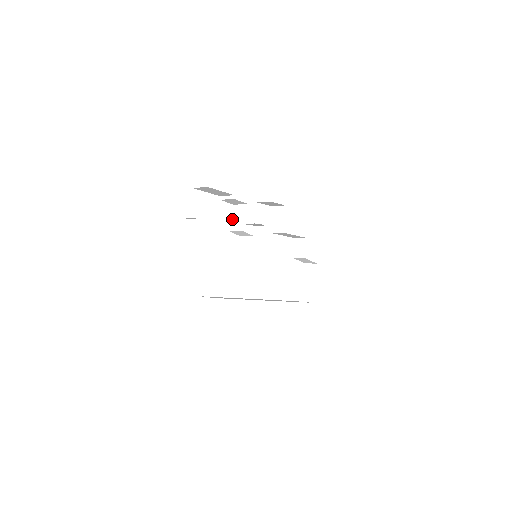
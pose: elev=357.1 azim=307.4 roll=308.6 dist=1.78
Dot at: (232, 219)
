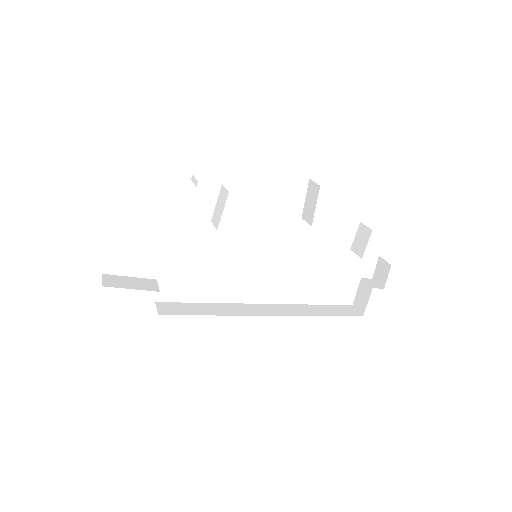
Dot at: (216, 205)
